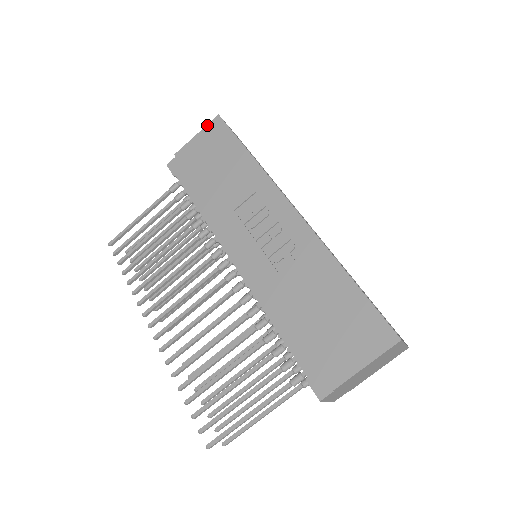
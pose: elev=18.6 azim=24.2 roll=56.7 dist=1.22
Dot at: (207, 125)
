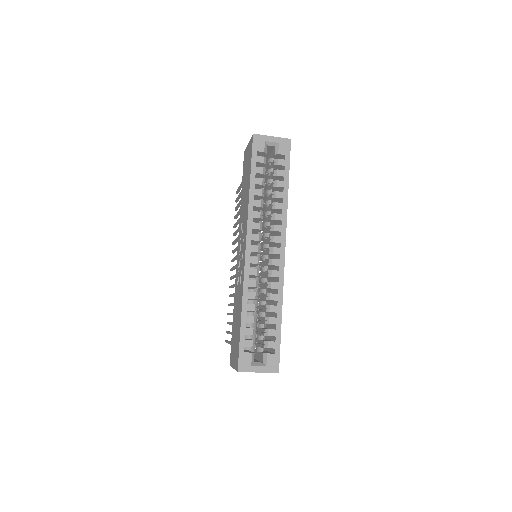
Dot at: (250, 139)
